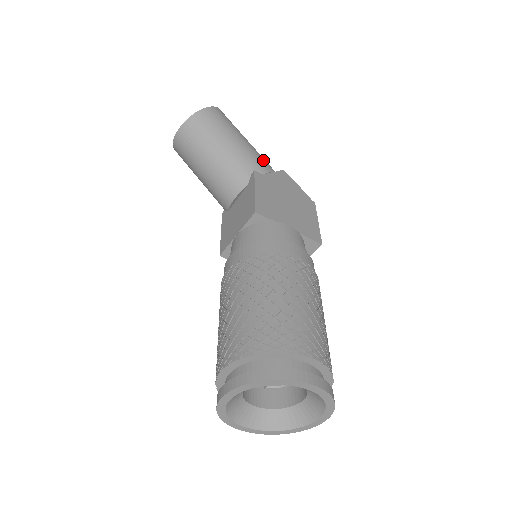
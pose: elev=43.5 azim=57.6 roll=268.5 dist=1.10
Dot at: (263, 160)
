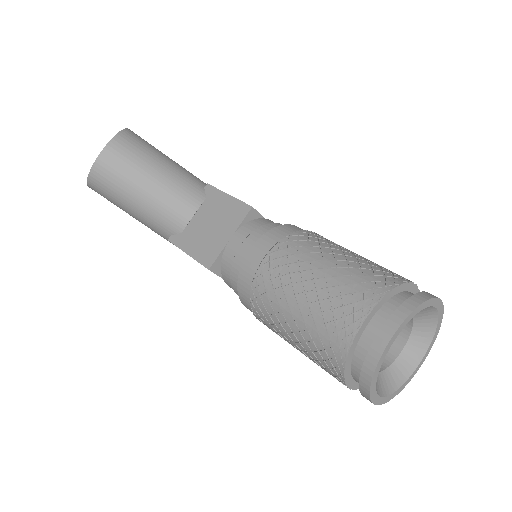
Dot at: occluded
